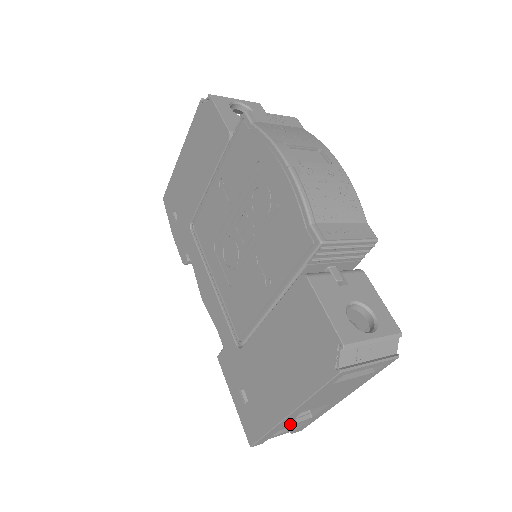
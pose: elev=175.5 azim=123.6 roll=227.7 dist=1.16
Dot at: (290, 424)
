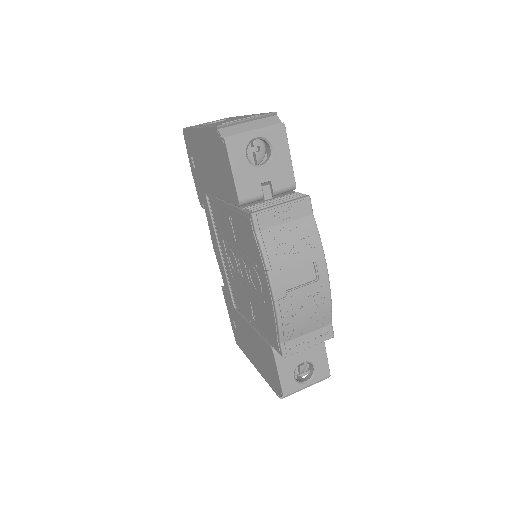
Dot at: occluded
